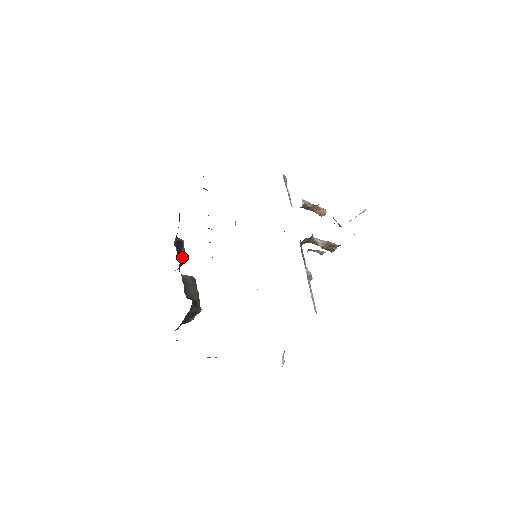
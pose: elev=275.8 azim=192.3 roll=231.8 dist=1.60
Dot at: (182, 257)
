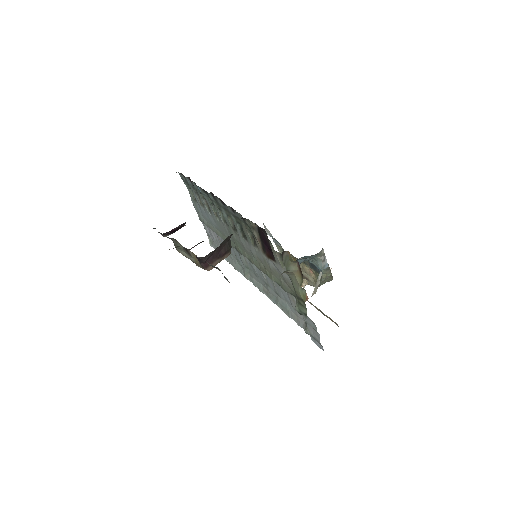
Dot at: occluded
